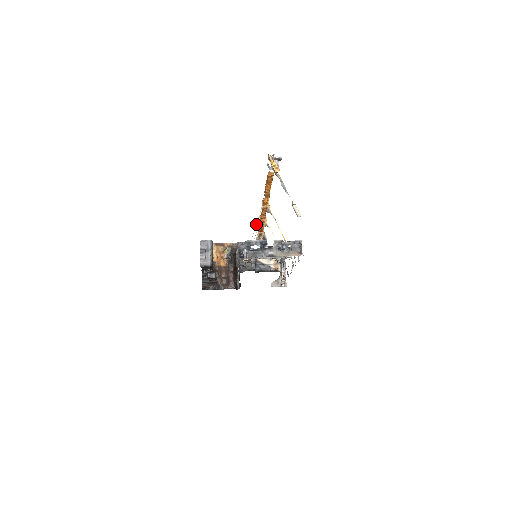
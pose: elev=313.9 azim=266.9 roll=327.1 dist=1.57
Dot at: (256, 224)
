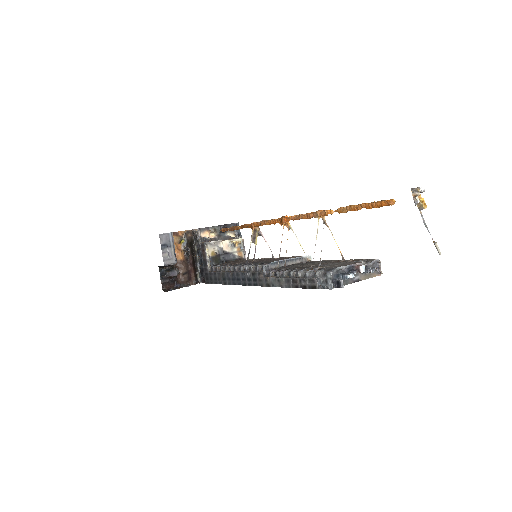
Dot at: (316, 239)
